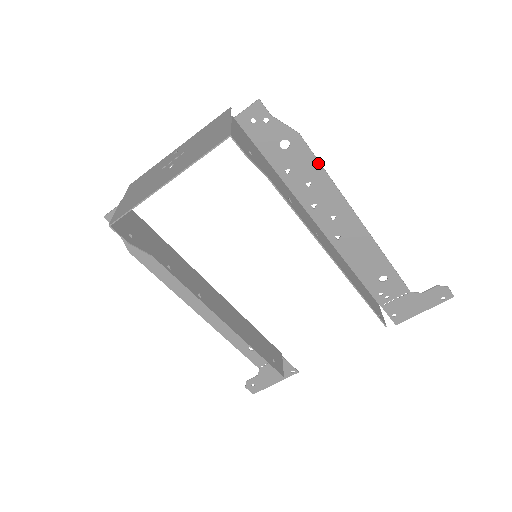
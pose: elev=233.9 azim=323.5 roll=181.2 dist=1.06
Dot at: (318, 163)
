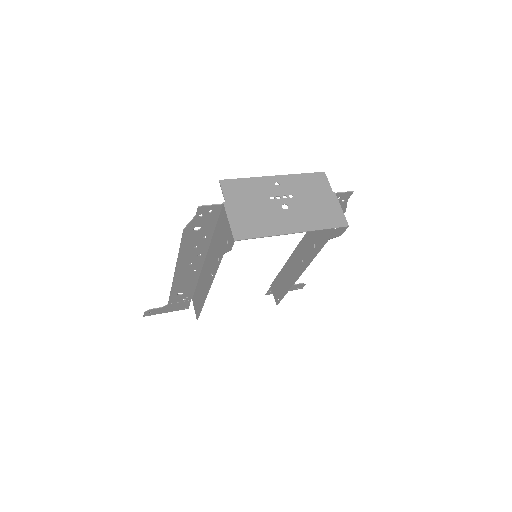
Dot at: occluded
